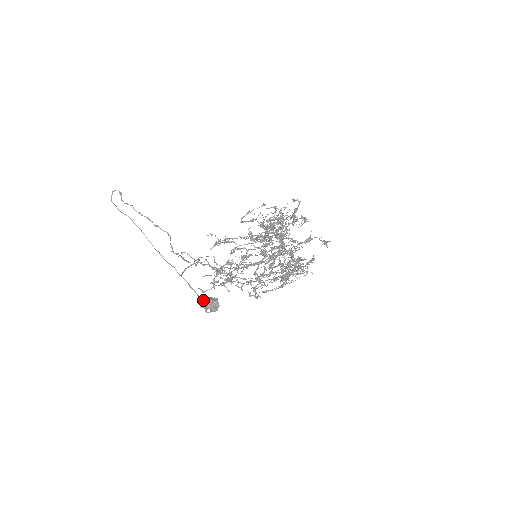
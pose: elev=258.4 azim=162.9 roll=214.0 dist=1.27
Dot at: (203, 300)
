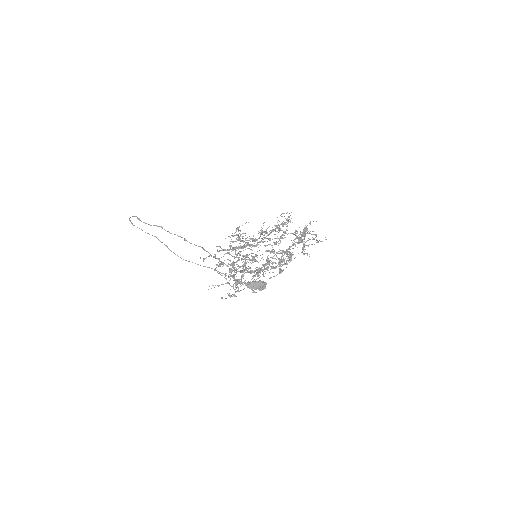
Dot at: (254, 283)
